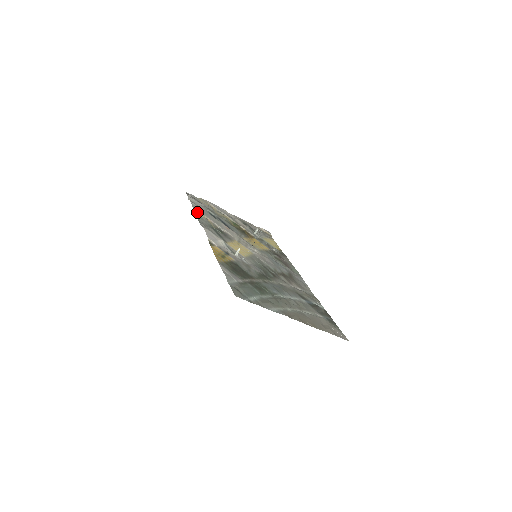
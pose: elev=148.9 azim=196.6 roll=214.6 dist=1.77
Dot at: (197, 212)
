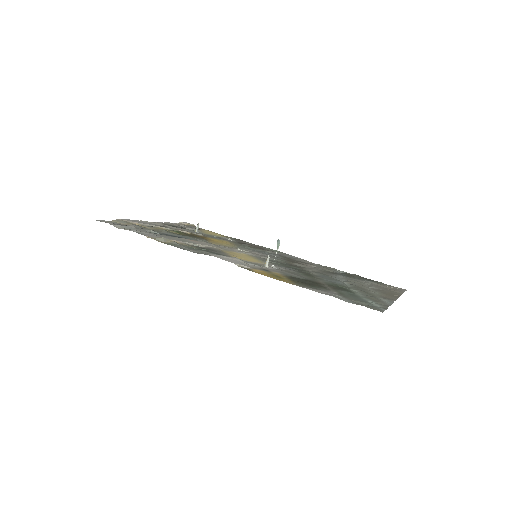
Dot at: (159, 239)
